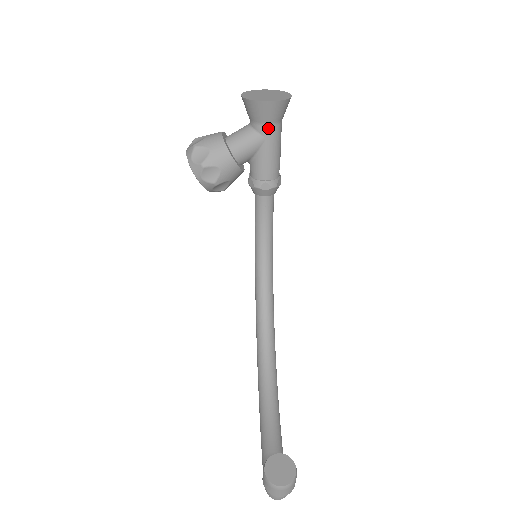
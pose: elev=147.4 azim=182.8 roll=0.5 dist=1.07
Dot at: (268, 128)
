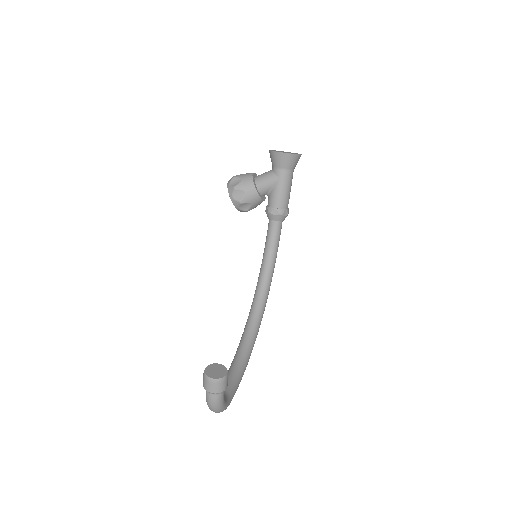
Dot at: (282, 171)
